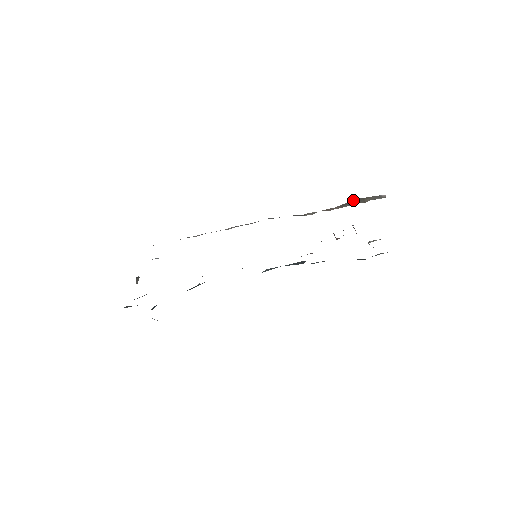
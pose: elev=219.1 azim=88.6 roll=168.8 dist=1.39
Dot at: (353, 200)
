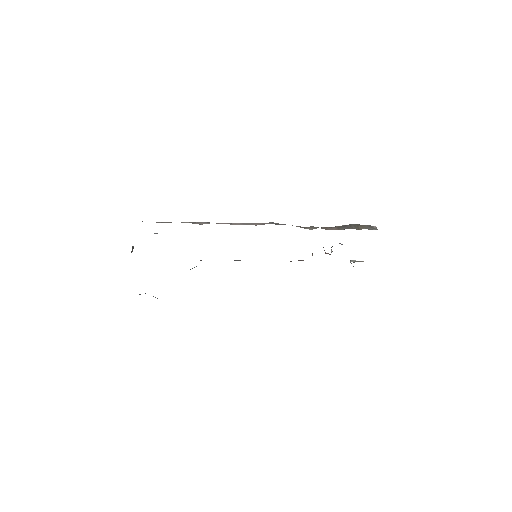
Dot at: (349, 224)
